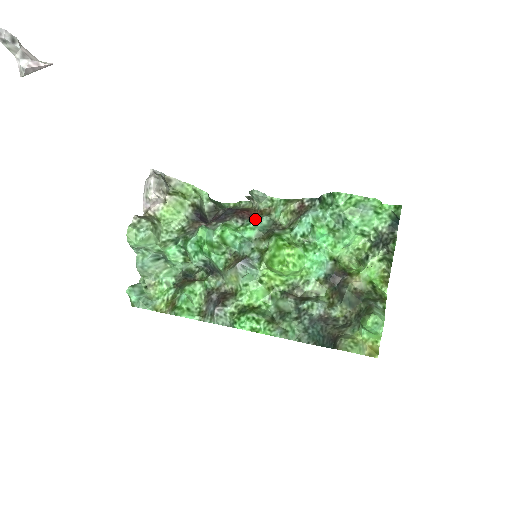
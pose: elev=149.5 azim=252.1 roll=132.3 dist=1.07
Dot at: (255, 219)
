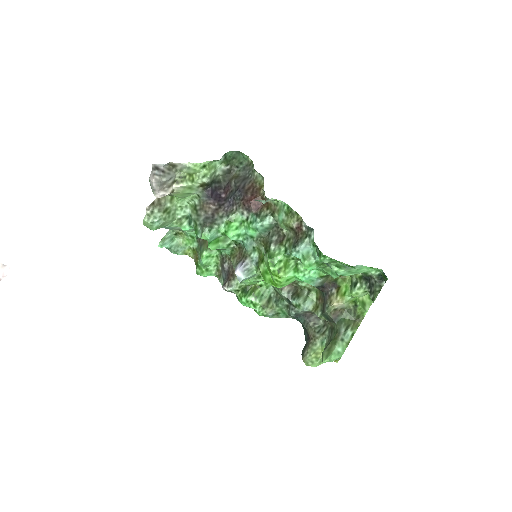
Dot at: (258, 220)
